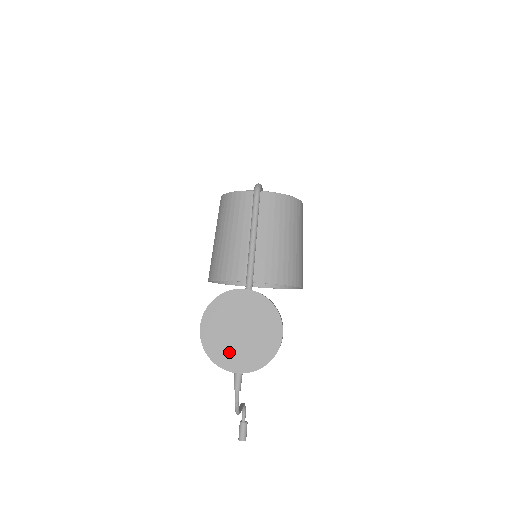
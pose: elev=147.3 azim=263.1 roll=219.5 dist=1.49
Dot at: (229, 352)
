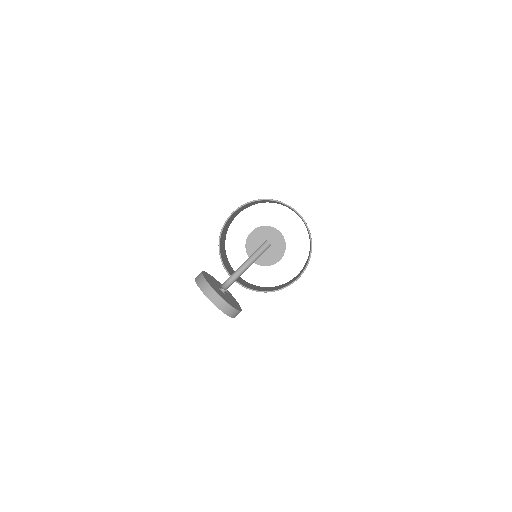
Dot at: occluded
